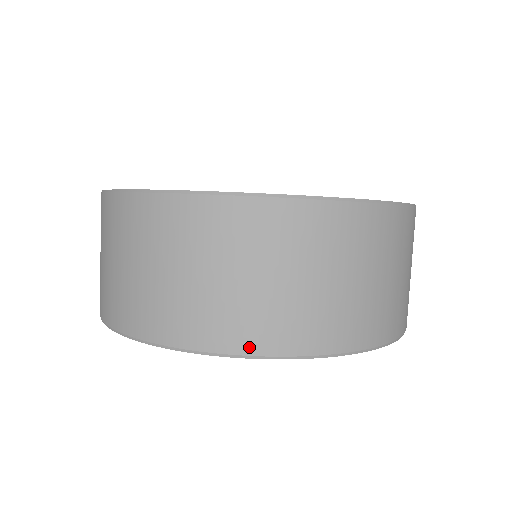
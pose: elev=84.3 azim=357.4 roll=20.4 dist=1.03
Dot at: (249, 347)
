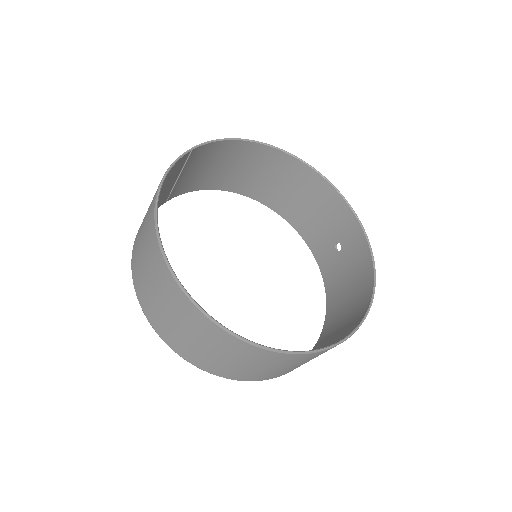
Dot at: (203, 368)
